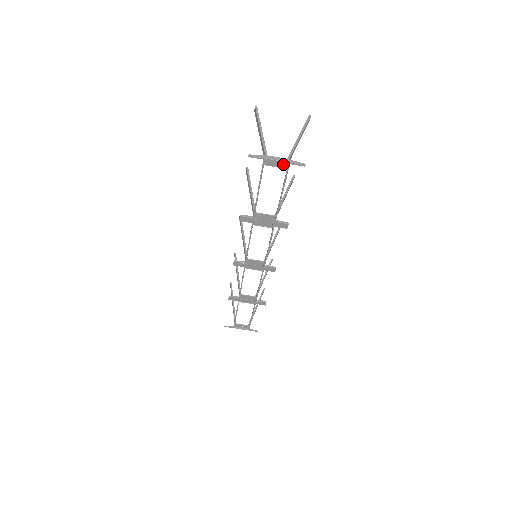
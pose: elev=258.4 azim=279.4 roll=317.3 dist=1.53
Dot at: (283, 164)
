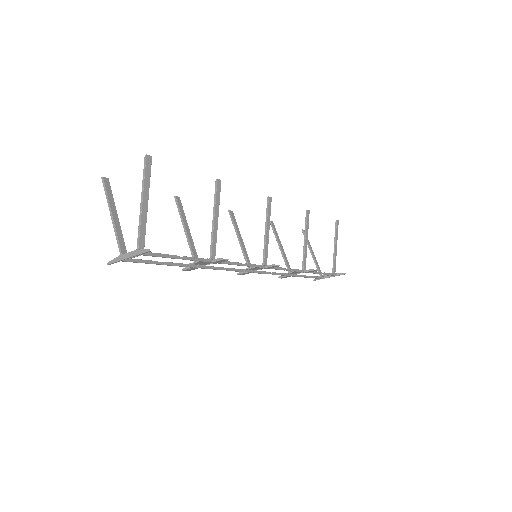
Dot at: occluded
